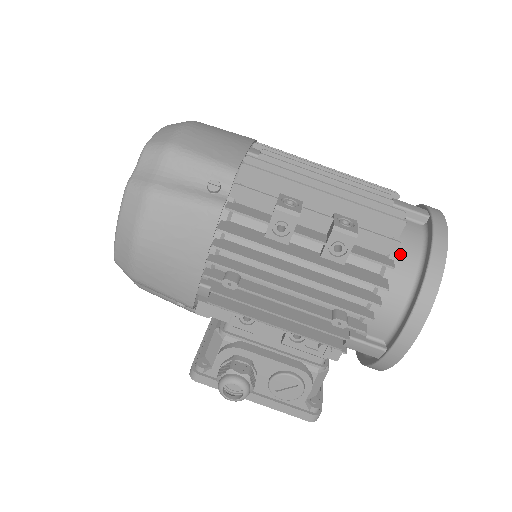
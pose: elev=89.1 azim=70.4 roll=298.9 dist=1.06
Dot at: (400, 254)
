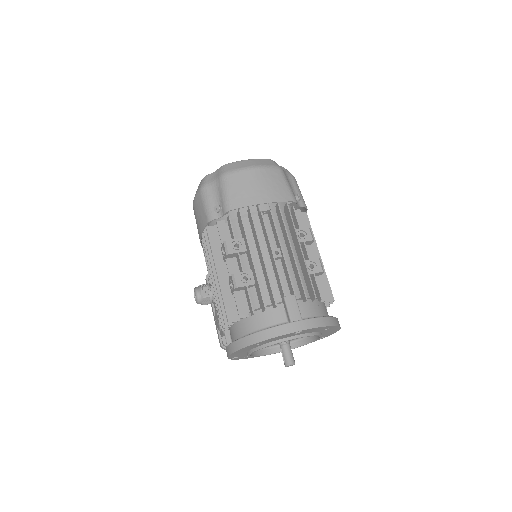
Dot at: (254, 318)
